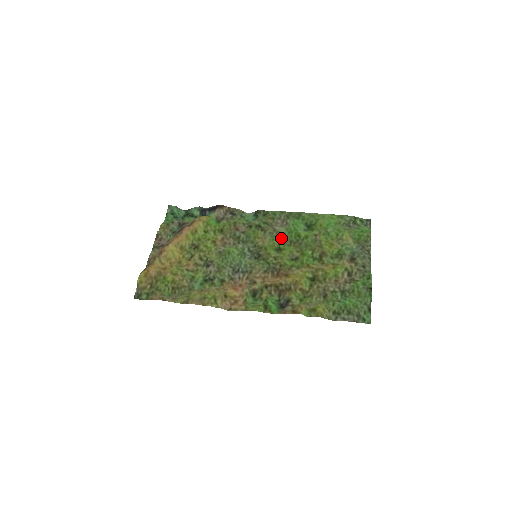
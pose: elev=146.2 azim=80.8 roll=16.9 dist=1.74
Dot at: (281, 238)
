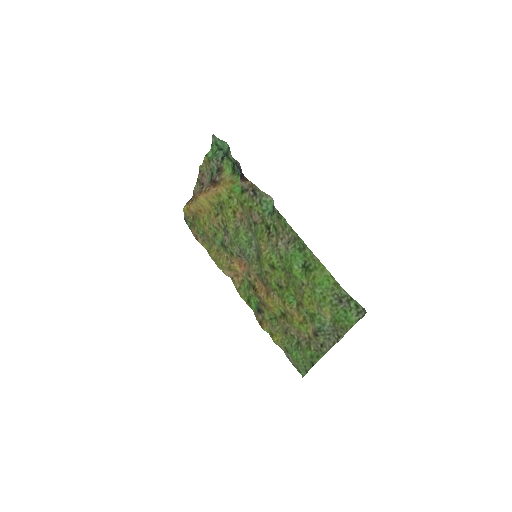
Dot at: (279, 257)
